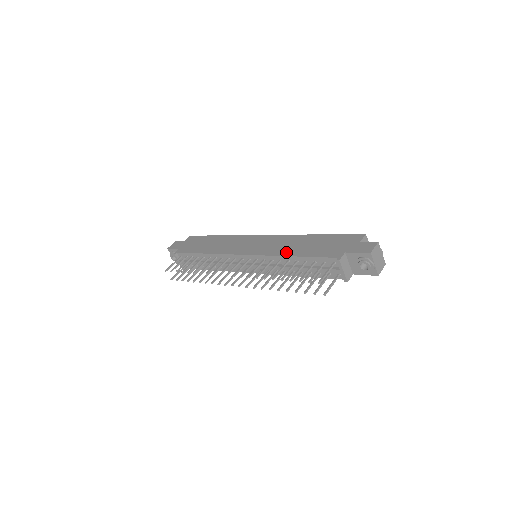
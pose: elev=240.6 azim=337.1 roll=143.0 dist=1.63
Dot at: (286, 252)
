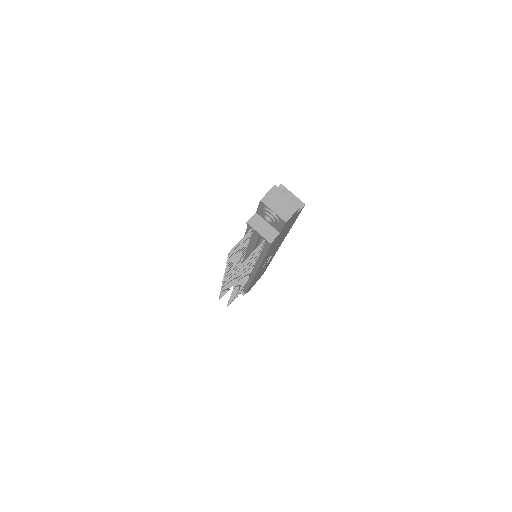
Dot at: occluded
